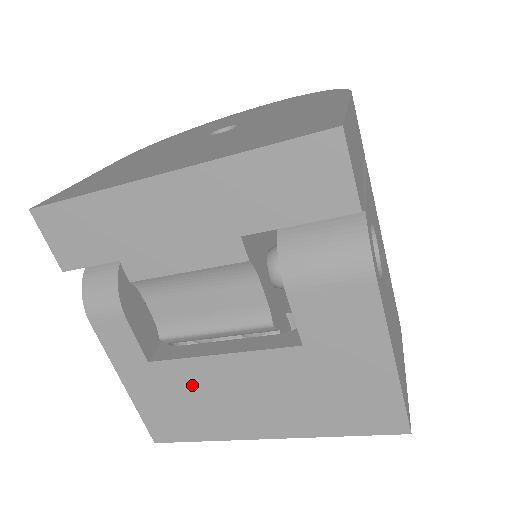
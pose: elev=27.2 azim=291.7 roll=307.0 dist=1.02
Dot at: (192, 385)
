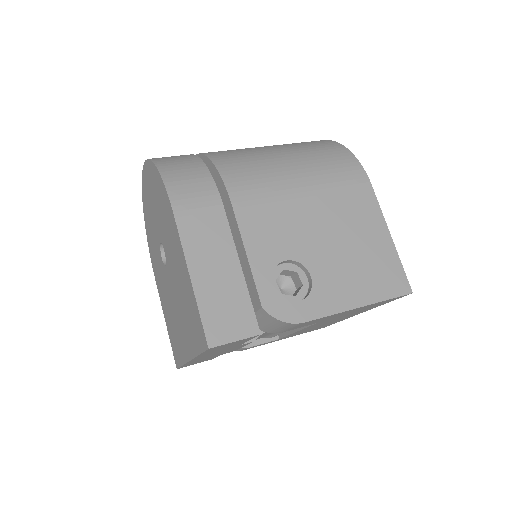
Dot at: occluded
